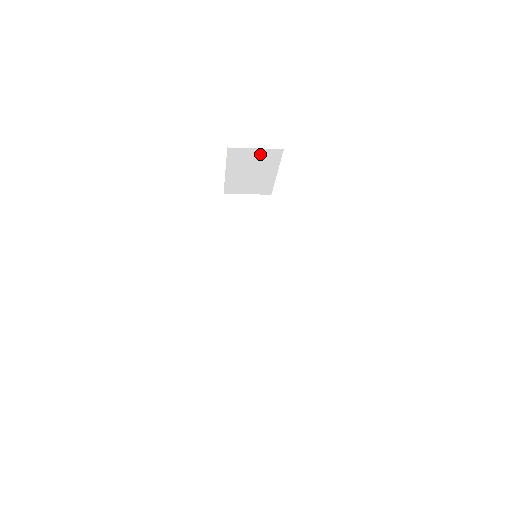
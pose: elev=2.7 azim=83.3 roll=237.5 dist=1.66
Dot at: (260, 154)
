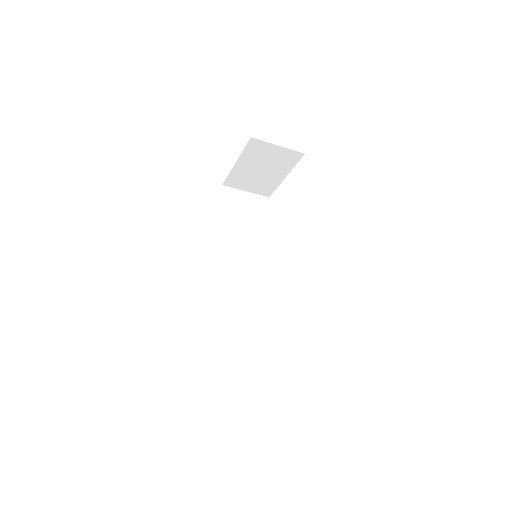
Dot at: (280, 153)
